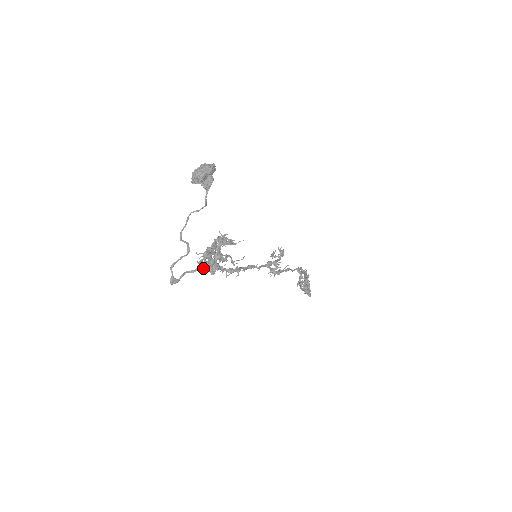
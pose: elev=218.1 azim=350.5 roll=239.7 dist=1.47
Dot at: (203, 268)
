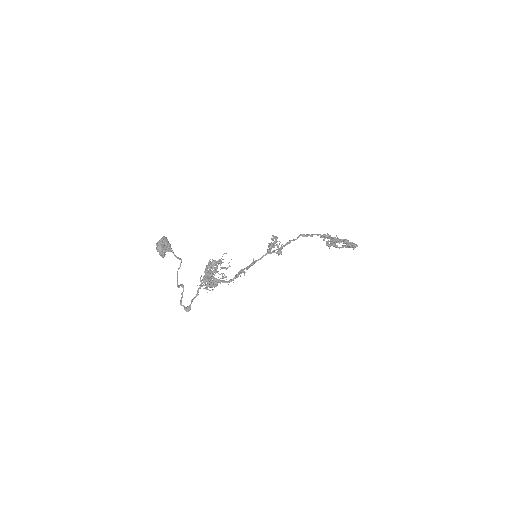
Dot at: occluded
